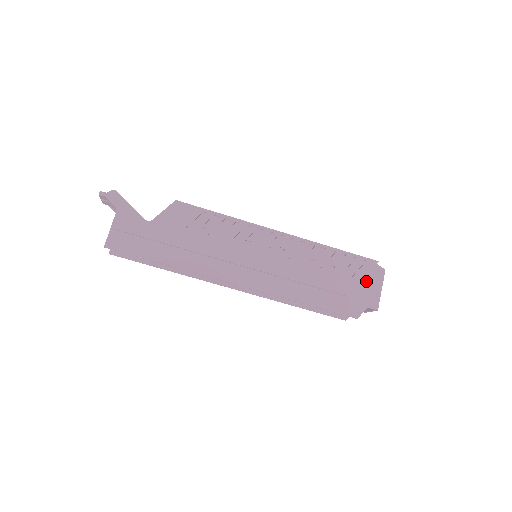
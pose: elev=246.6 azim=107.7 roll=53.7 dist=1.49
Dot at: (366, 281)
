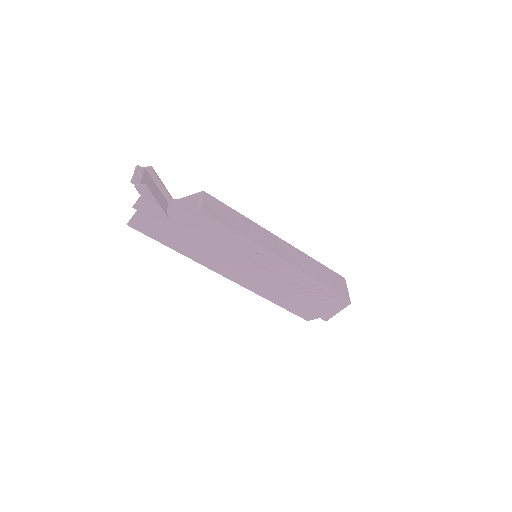
Dot at: (330, 305)
